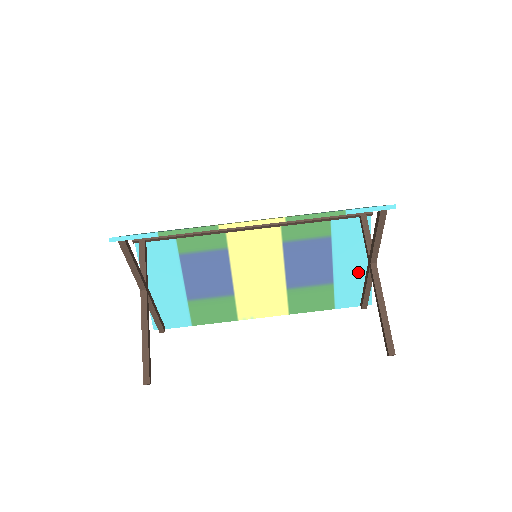
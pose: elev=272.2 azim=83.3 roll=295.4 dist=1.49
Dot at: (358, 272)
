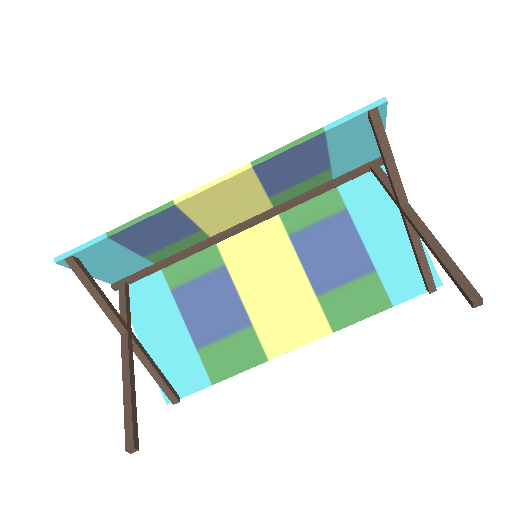
Dot at: (402, 244)
